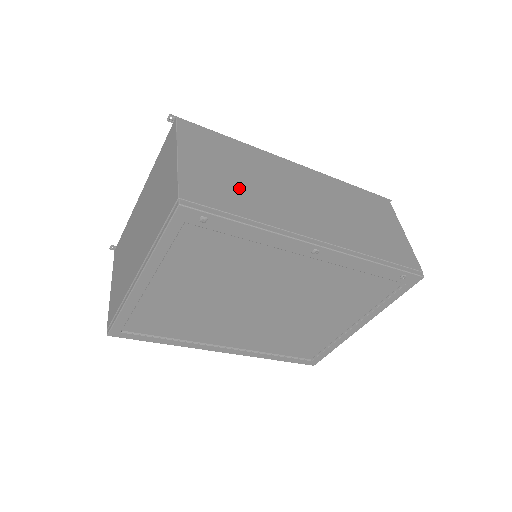
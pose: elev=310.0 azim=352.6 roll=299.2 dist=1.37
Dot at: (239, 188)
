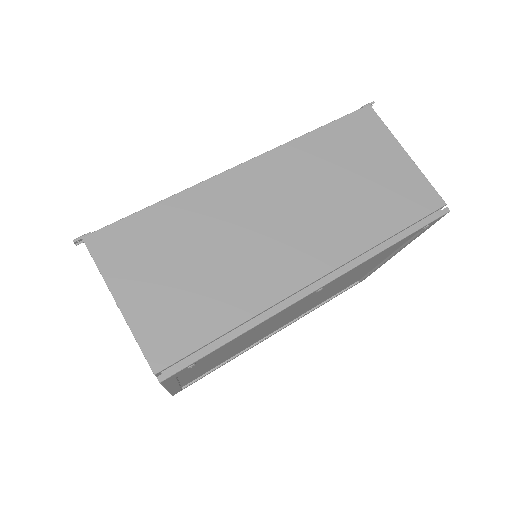
Dot at: (202, 287)
